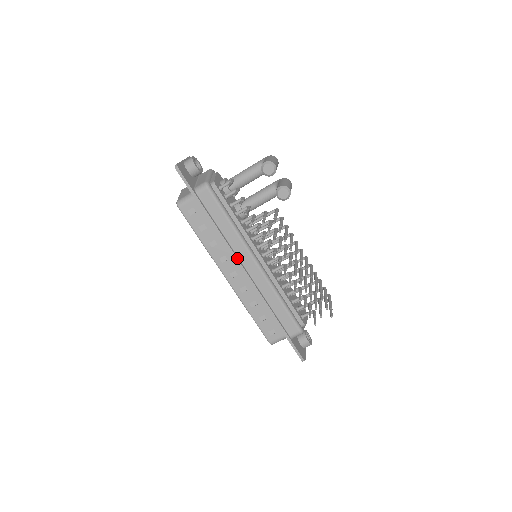
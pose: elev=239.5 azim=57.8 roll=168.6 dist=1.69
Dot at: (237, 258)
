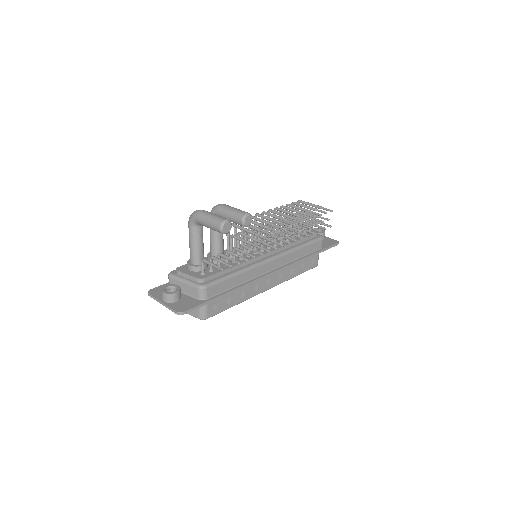
Dot at: (263, 276)
